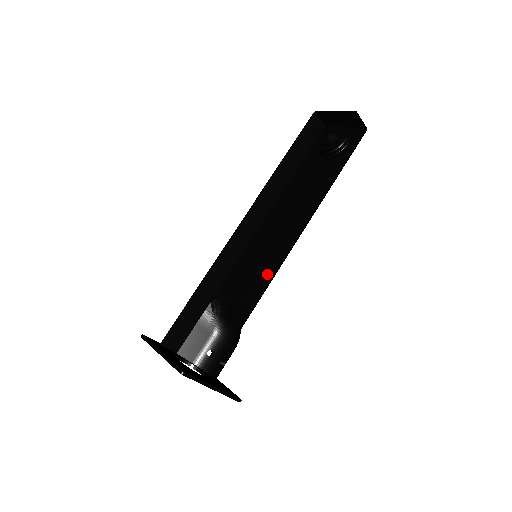
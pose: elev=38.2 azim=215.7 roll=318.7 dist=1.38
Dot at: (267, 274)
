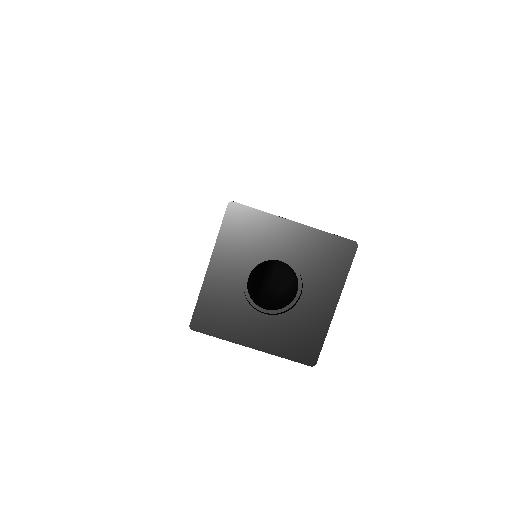
Dot at: occluded
